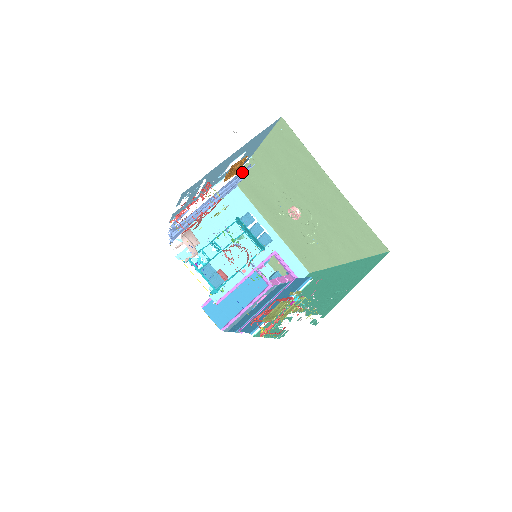
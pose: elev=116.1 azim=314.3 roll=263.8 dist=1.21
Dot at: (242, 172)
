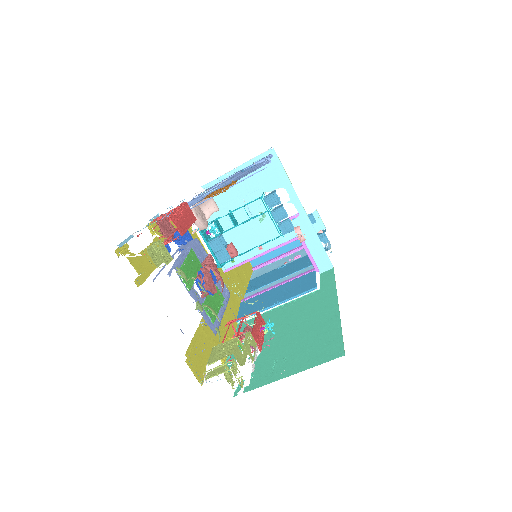
Dot at: (255, 168)
